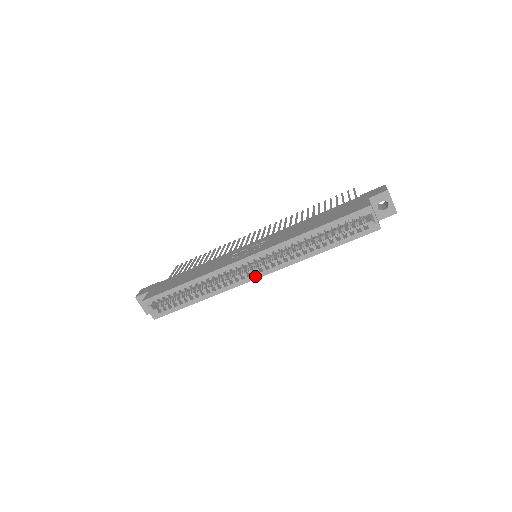
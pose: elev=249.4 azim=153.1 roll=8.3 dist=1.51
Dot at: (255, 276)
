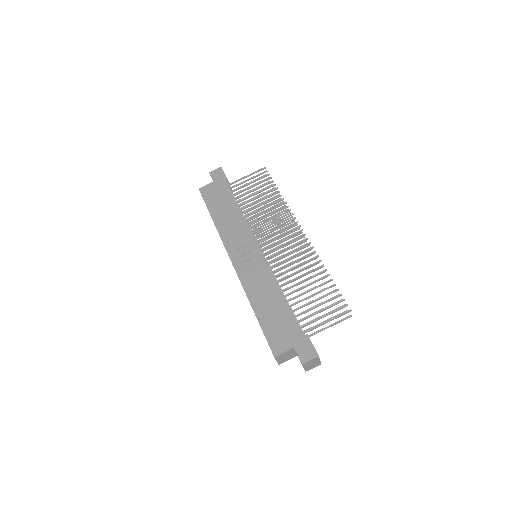
Dot at: occluded
